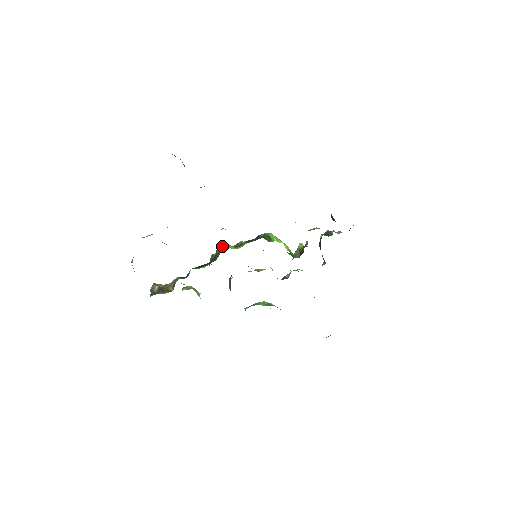
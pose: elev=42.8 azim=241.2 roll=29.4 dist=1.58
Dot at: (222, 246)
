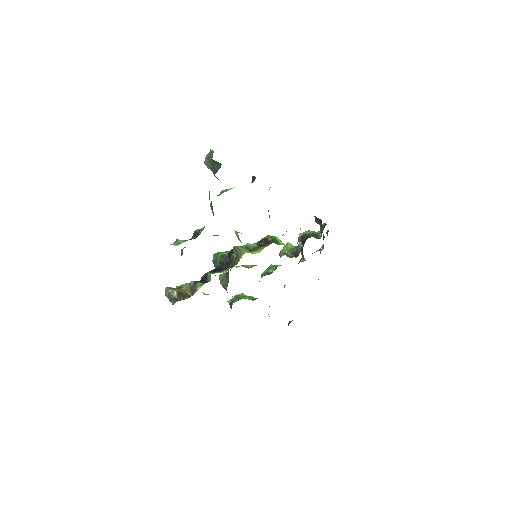
Dot at: (239, 250)
